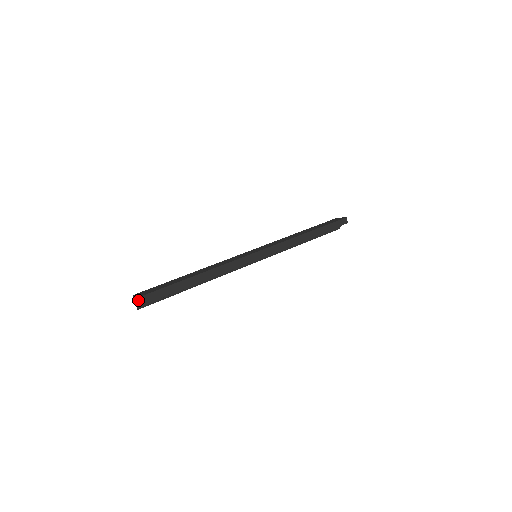
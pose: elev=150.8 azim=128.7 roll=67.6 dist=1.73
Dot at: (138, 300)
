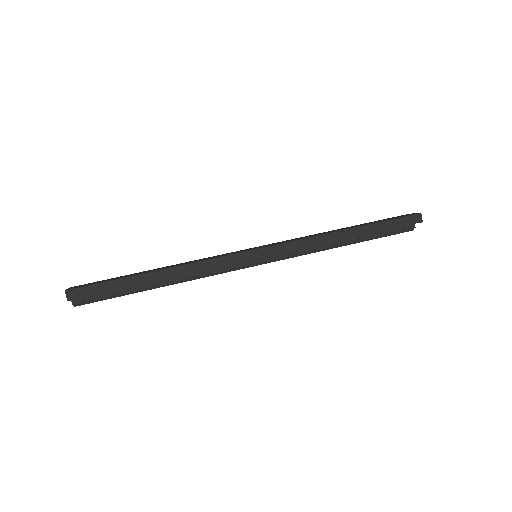
Dot at: (67, 294)
